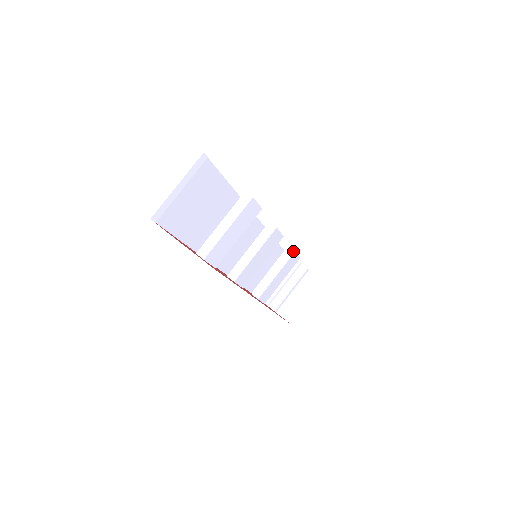
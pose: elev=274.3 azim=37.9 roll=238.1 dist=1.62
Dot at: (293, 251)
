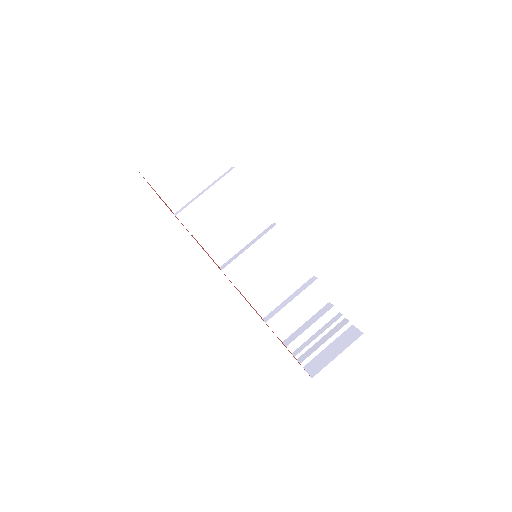
Dot at: (316, 278)
